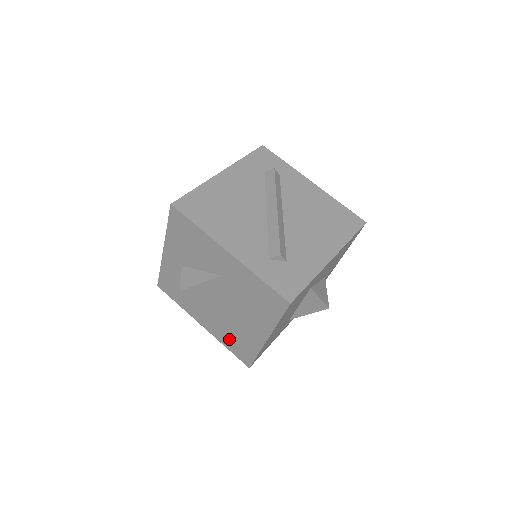
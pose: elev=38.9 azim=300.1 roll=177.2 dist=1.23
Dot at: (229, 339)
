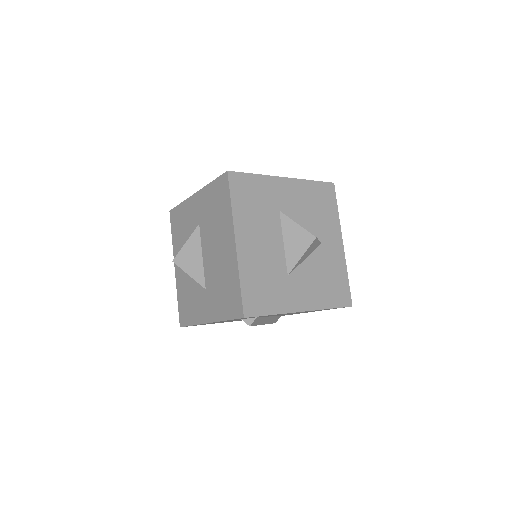
Dot at: (223, 301)
